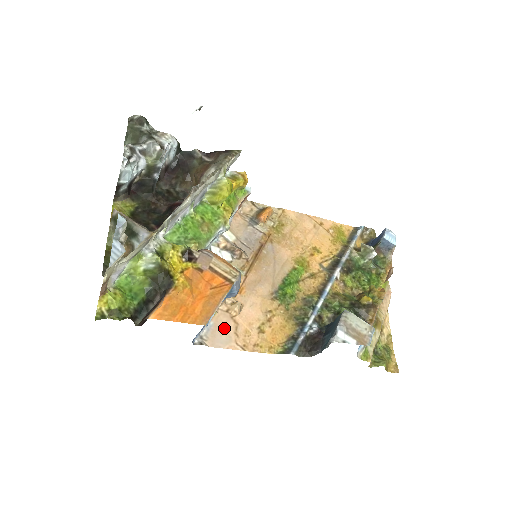
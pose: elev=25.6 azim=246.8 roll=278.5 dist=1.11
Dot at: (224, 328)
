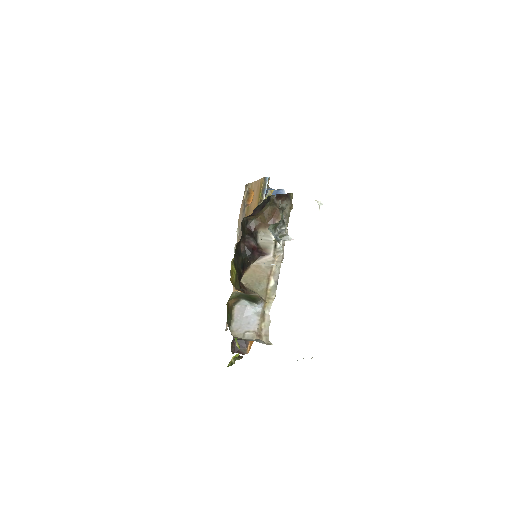
Dot at: occluded
